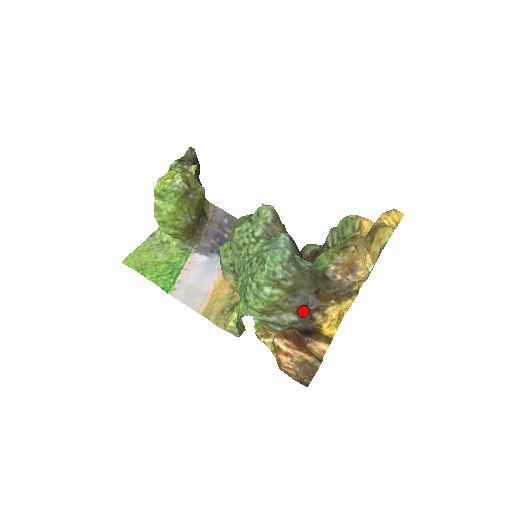
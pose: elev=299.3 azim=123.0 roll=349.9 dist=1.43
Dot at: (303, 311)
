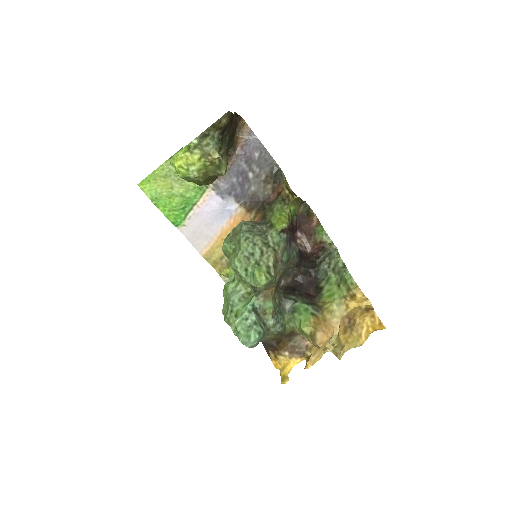
Dot at: (264, 342)
